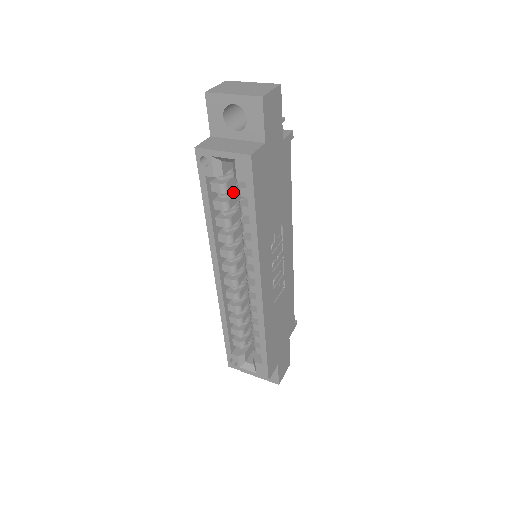
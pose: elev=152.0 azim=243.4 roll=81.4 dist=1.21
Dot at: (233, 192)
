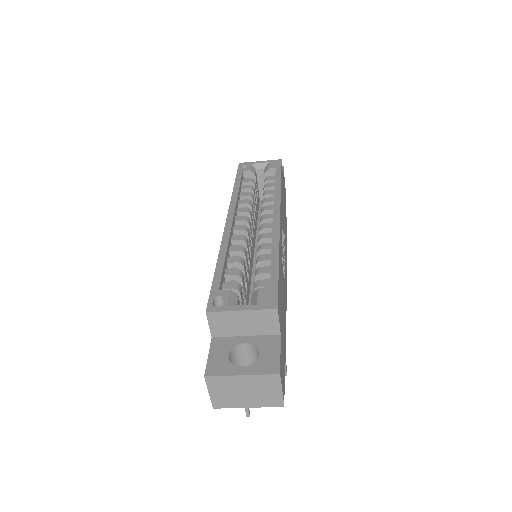
Dot at: (255, 194)
